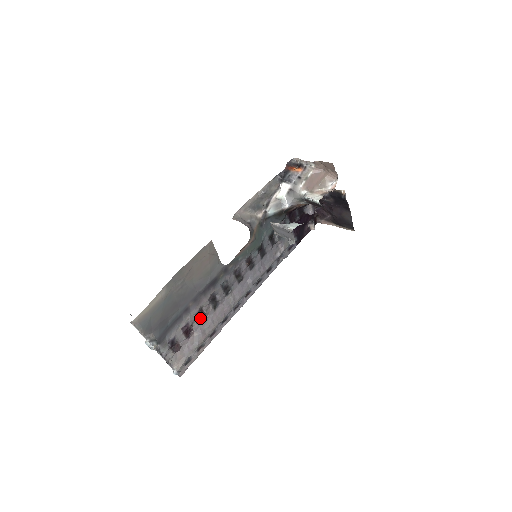
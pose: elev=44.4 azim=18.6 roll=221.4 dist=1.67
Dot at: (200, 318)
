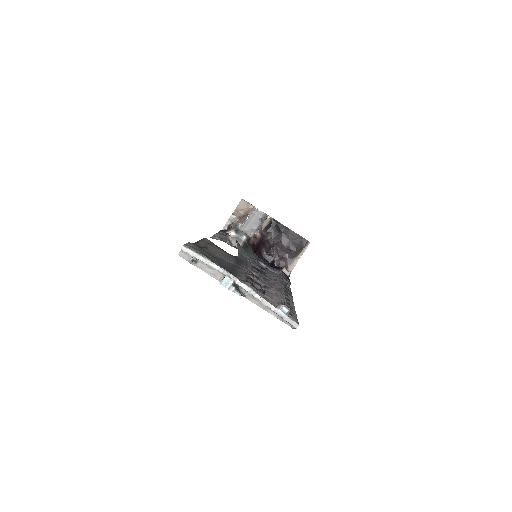
Dot at: occluded
